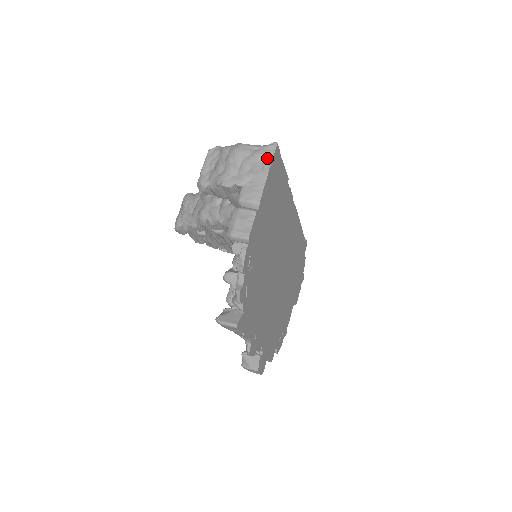
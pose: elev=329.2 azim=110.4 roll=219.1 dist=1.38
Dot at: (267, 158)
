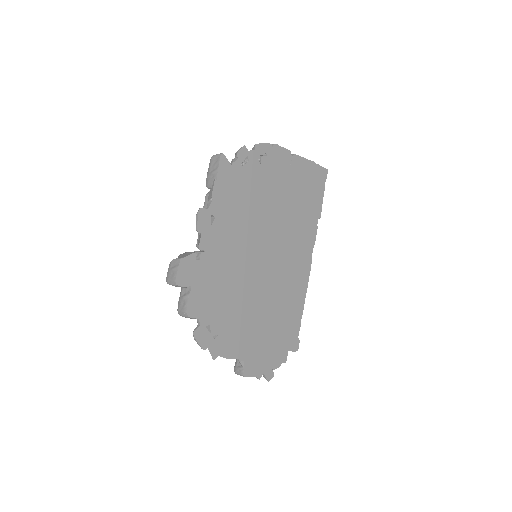
Dot at: (316, 164)
